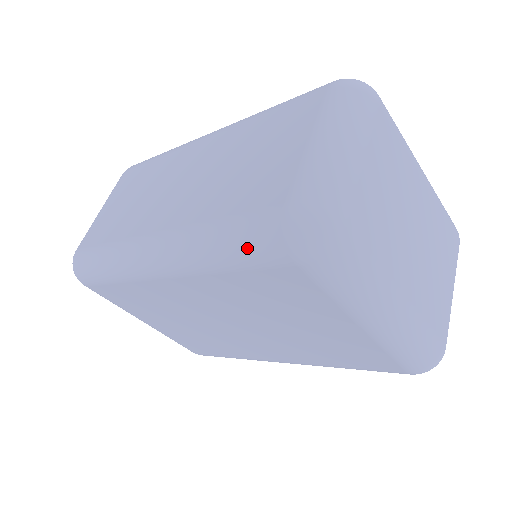
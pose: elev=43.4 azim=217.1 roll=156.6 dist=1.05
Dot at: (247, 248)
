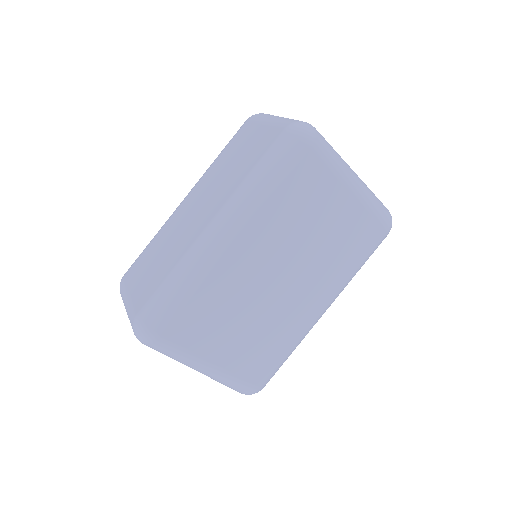
Dot at: (280, 160)
